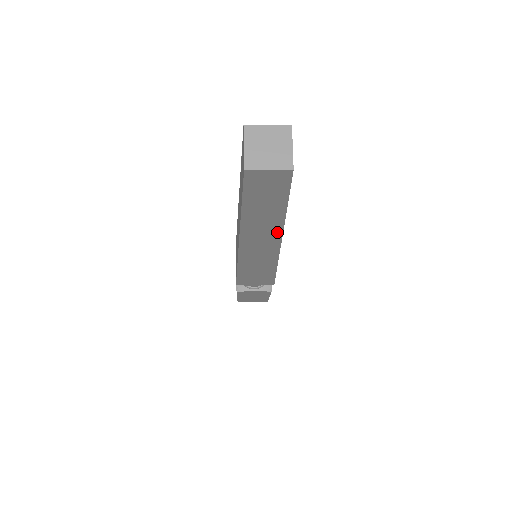
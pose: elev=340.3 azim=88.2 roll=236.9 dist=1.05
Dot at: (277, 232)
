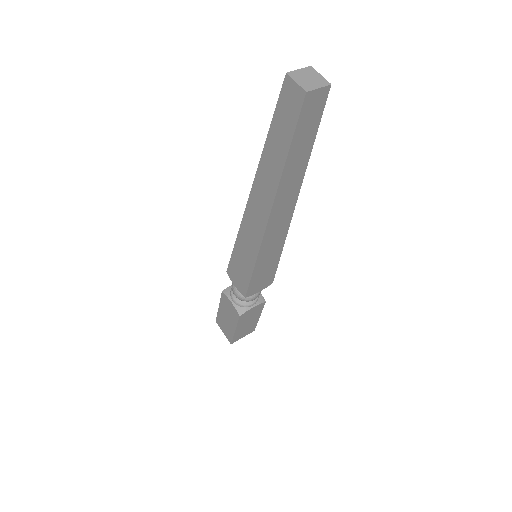
Dot at: (300, 180)
